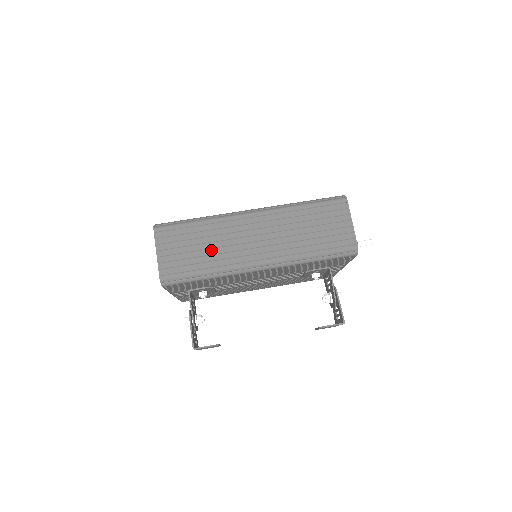
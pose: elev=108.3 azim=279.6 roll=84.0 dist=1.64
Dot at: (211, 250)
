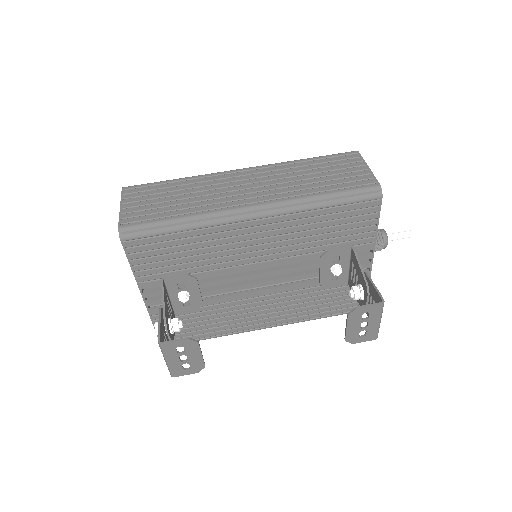
Dot at: (189, 199)
